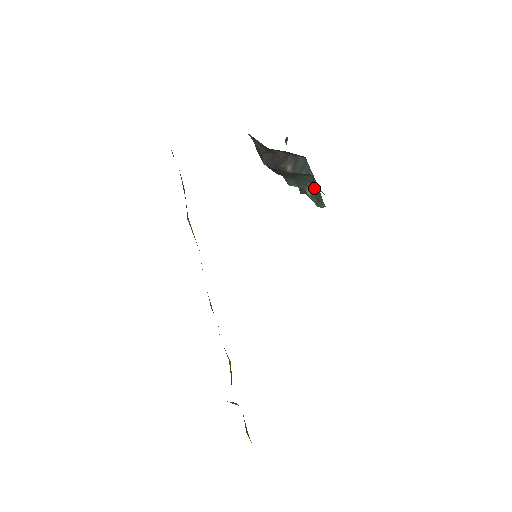
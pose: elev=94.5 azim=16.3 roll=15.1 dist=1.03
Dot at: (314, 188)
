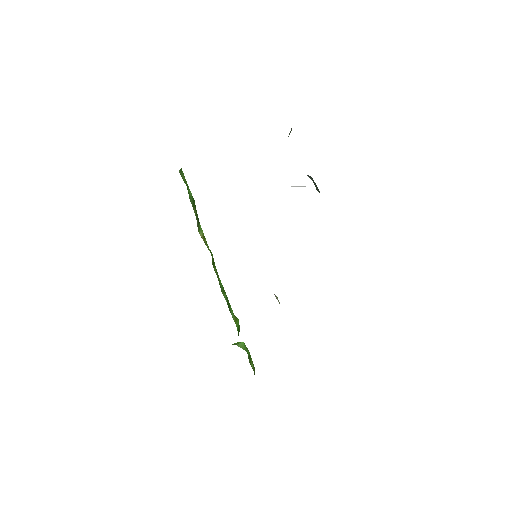
Dot at: (313, 180)
